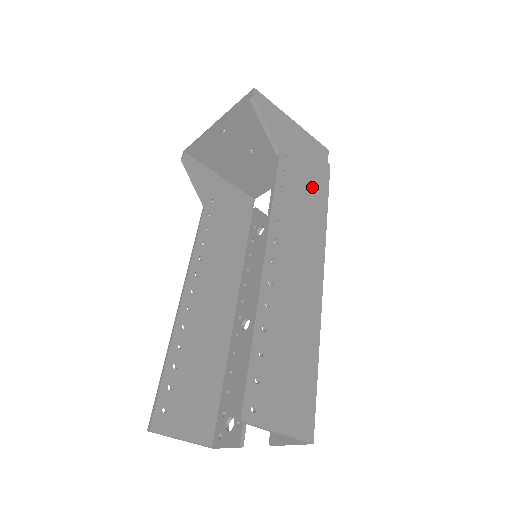
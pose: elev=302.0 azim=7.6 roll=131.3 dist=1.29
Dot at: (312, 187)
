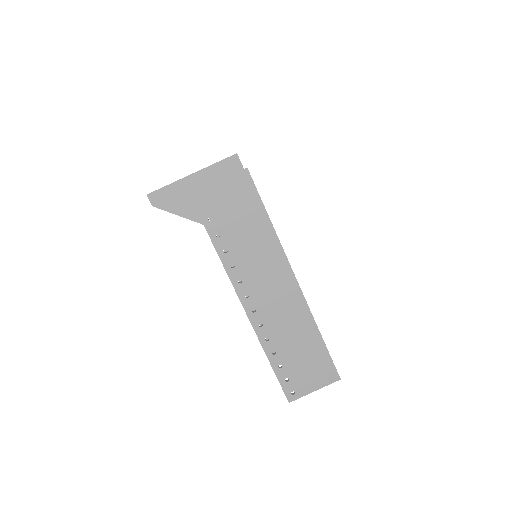
Dot at: (245, 216)
